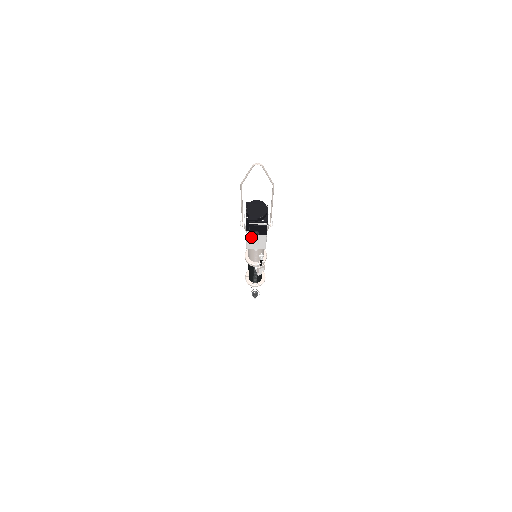
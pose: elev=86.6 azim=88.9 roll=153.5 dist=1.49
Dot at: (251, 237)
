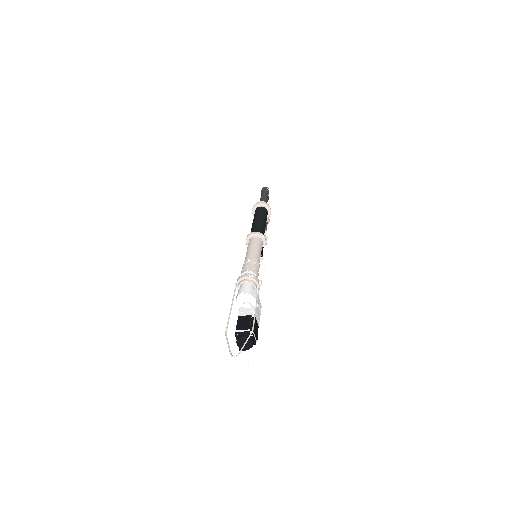
Dot at: occluded
